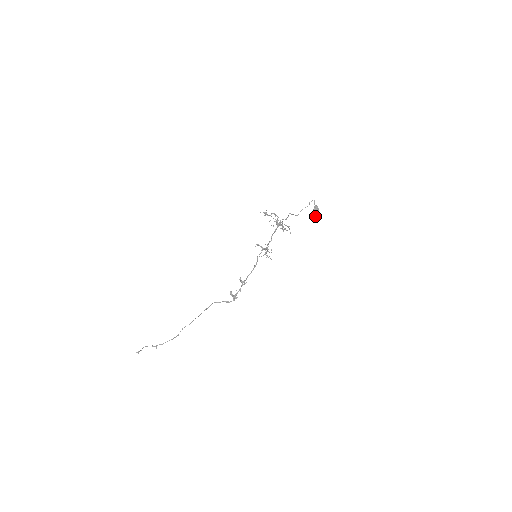
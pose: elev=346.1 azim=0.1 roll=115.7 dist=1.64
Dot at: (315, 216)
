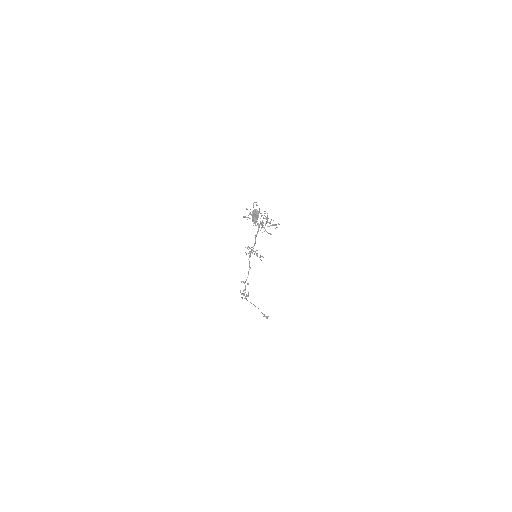
Dot at: (255, 222)
